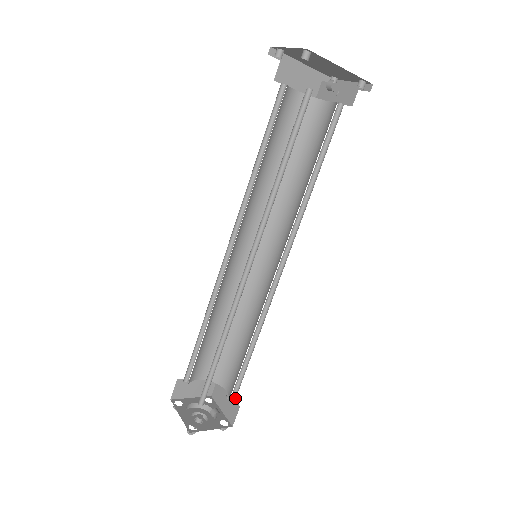
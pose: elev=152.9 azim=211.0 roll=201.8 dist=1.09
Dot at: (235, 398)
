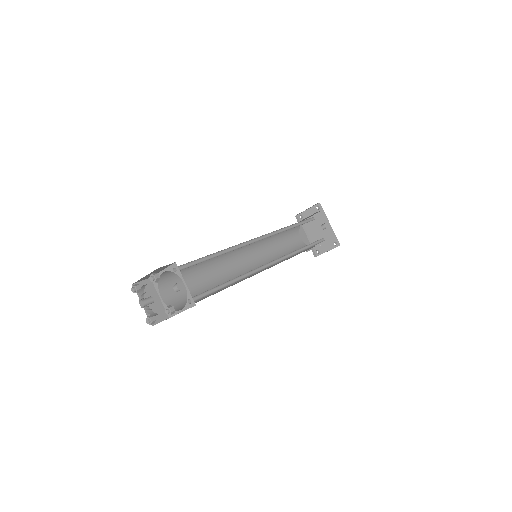
Dot at: (194, 301)
